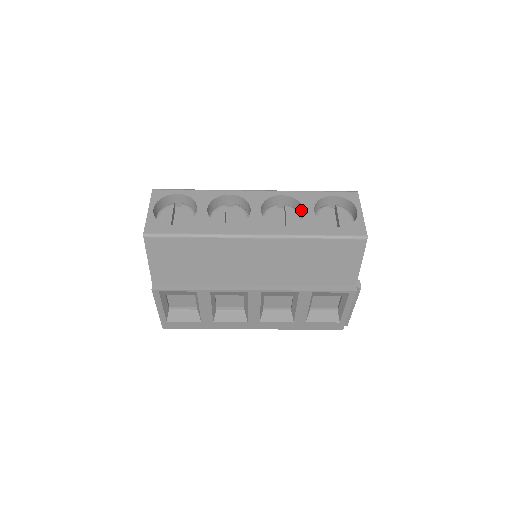
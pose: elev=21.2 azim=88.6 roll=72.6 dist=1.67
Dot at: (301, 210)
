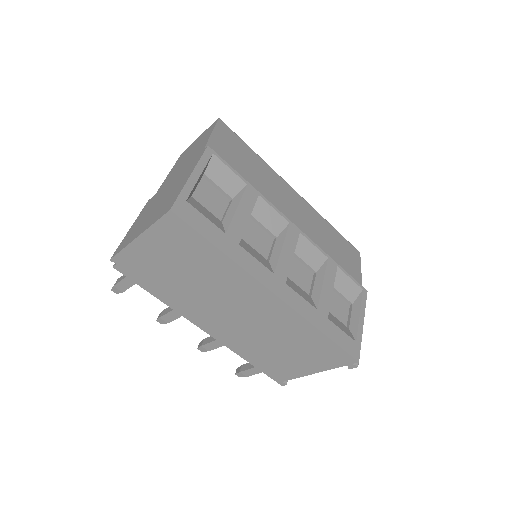
Dot at: occluded
